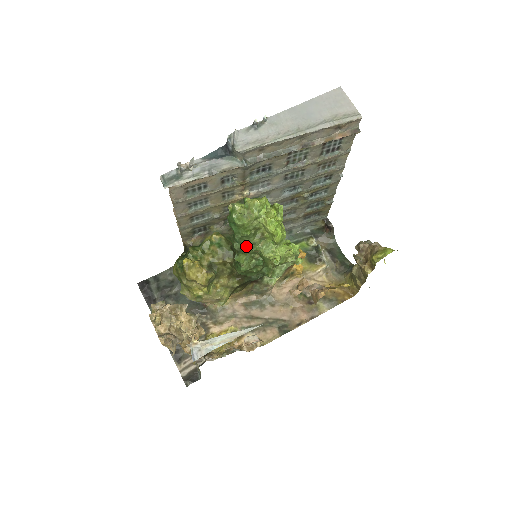
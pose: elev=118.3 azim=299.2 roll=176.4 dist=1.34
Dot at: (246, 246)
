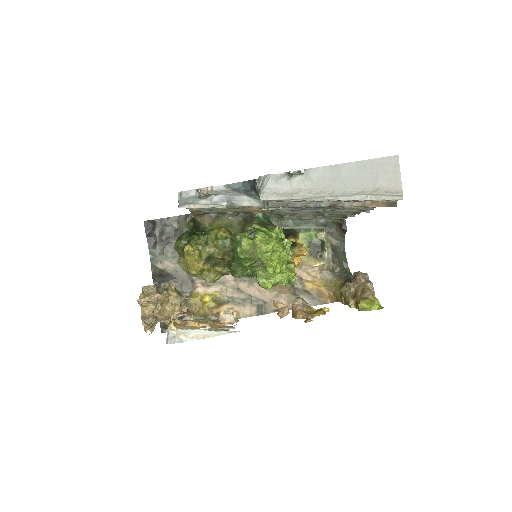
Dot at: (244, 266)
